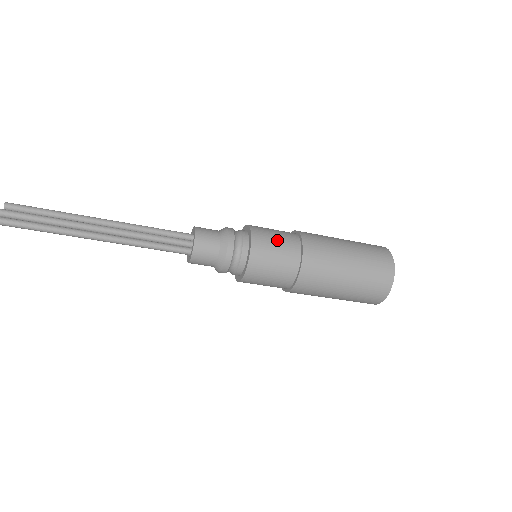
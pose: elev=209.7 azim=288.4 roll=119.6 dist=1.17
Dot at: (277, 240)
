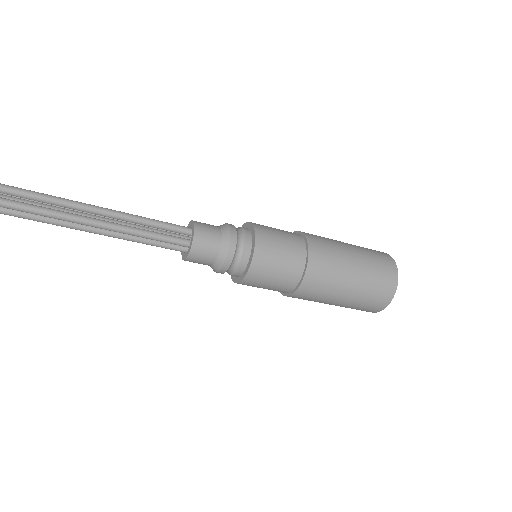
Dot at: (282, 251)
